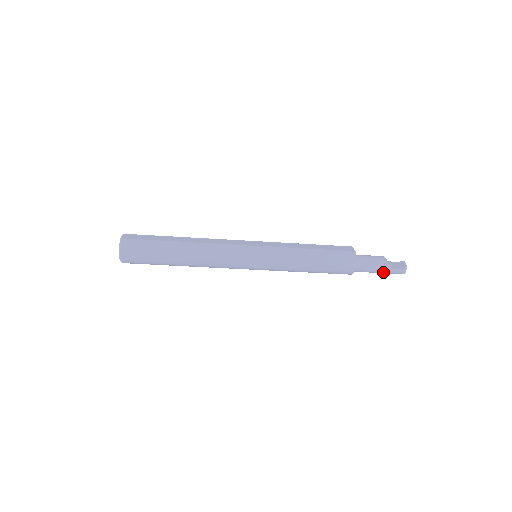
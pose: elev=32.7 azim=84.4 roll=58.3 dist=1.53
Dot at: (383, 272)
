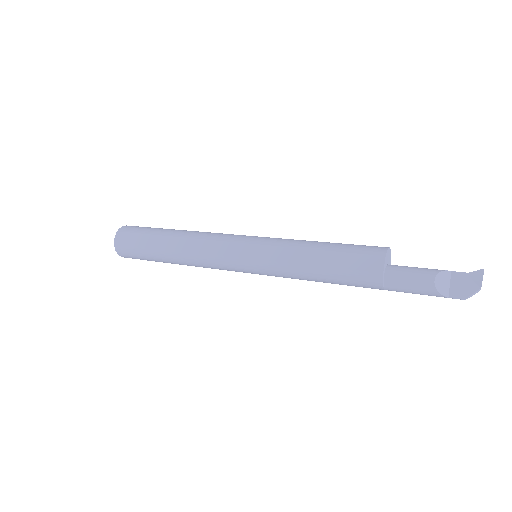
Dot at: occluded
